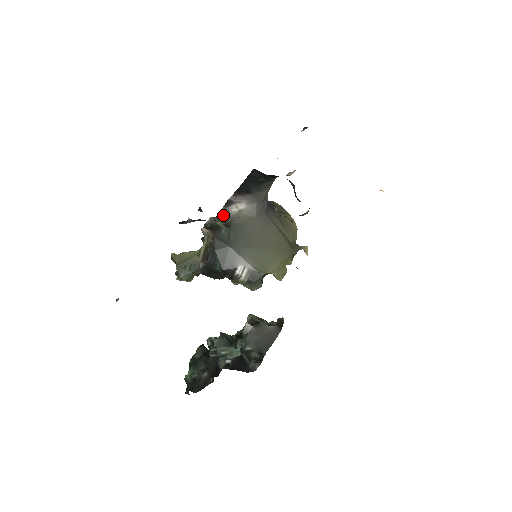
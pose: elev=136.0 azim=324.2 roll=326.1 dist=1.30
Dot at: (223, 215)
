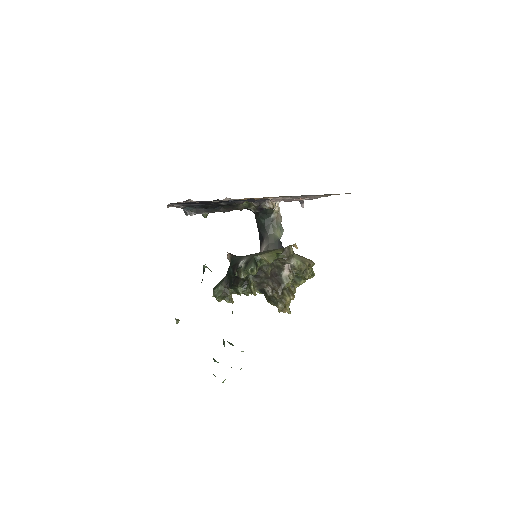
Dot at: occluded
